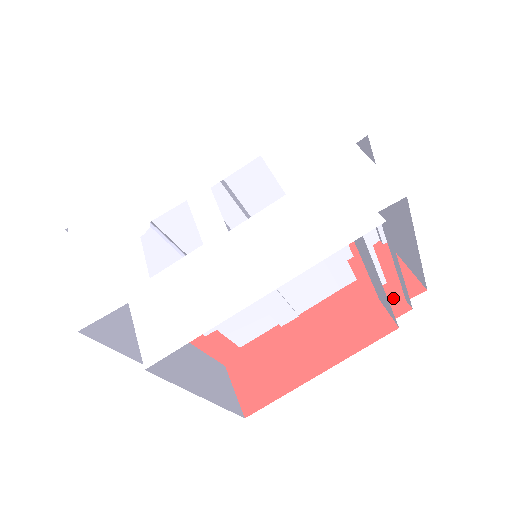
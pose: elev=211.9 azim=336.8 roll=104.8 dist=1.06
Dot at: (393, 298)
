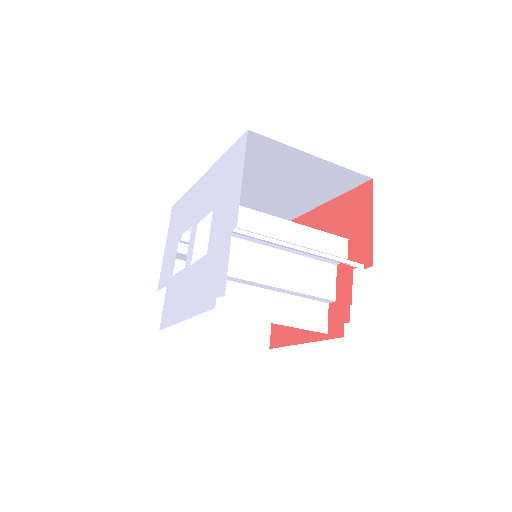
Dot at: (333, 316)
